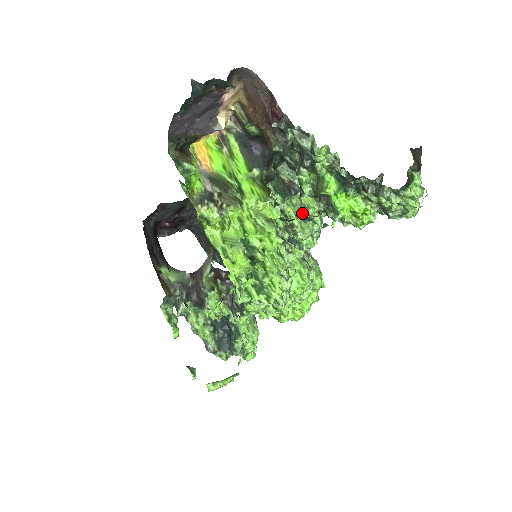
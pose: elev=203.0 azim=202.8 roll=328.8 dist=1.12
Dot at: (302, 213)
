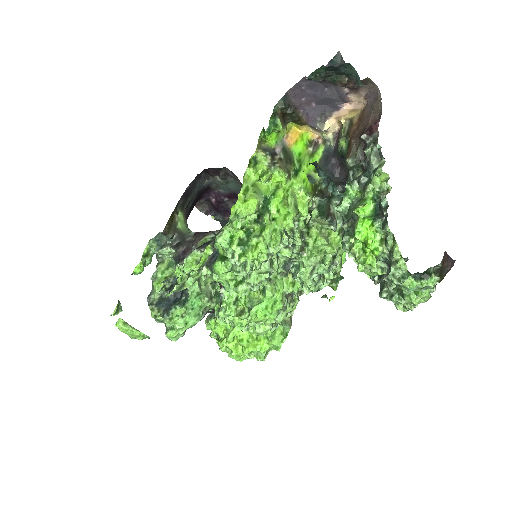
Dot at: (322, 242)
